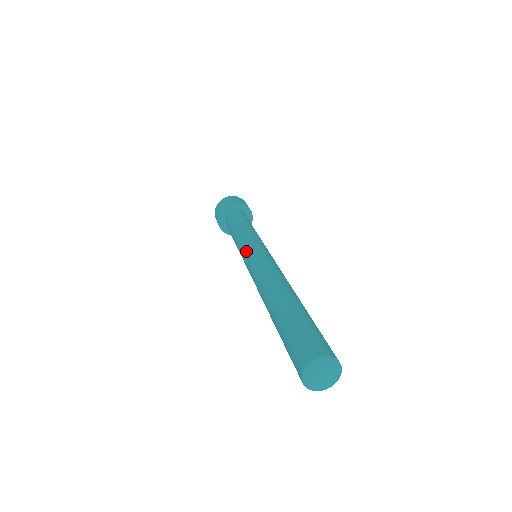
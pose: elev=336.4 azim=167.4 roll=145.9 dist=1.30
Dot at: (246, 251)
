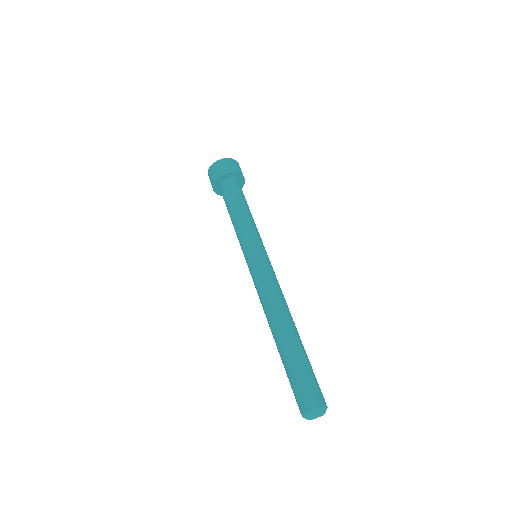
Dot at: (248, 258)
